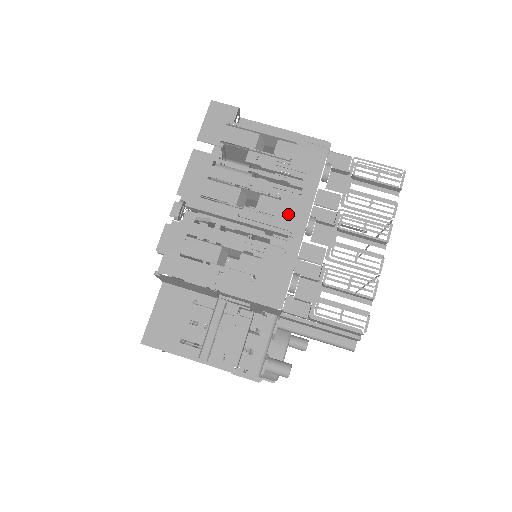
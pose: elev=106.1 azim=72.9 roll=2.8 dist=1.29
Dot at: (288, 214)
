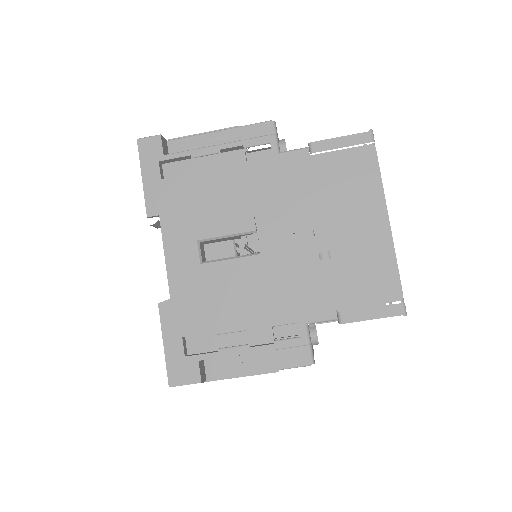
Dot at: occluded
